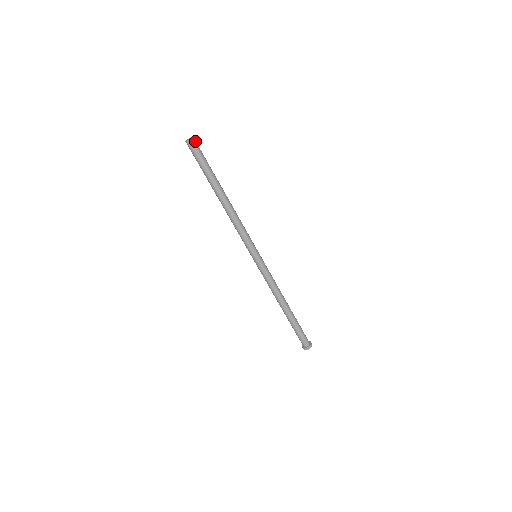
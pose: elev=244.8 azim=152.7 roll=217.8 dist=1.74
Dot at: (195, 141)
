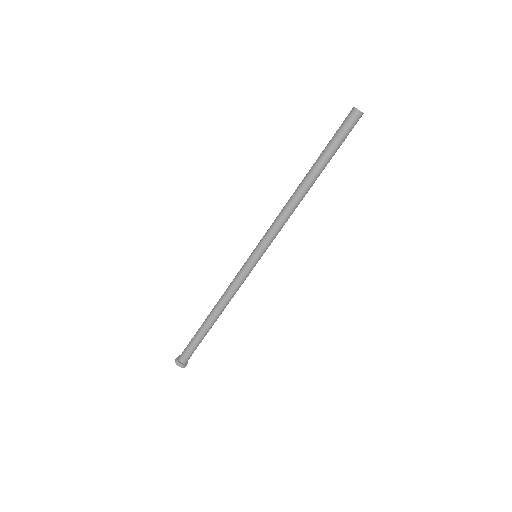
Dot at: (359, 118)
